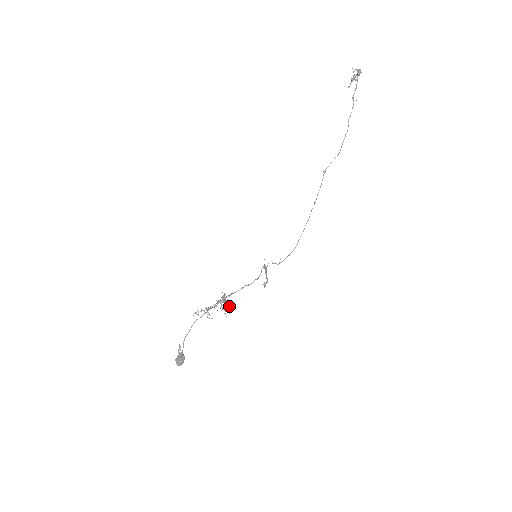
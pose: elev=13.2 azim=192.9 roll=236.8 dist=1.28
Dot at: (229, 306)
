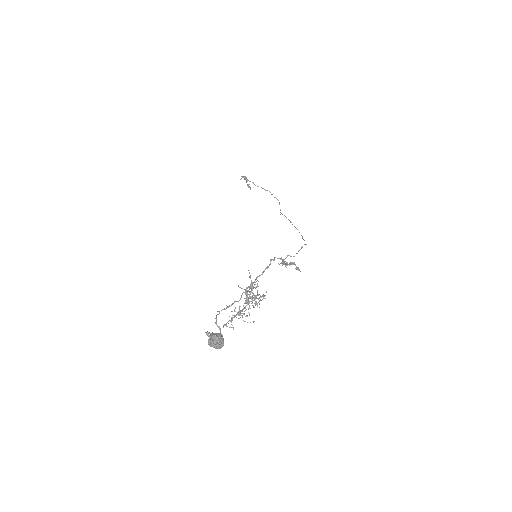
Dot at: (254, 285)
